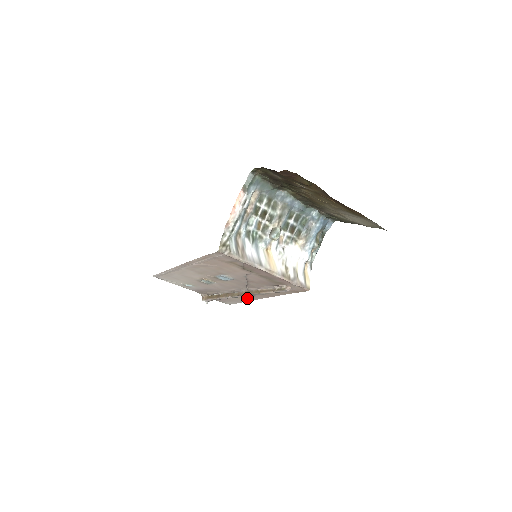
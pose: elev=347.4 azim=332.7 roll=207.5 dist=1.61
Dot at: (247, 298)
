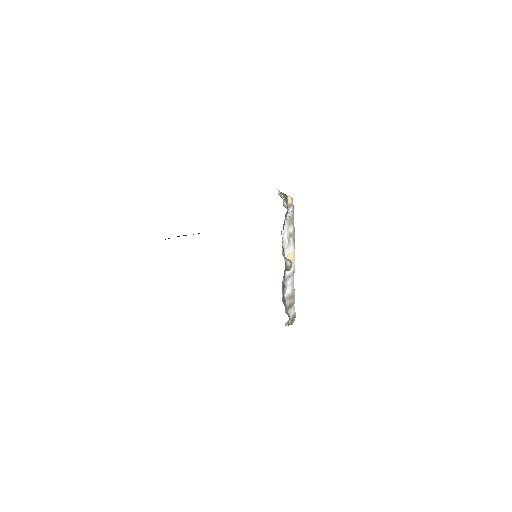
Dot at: occluded
